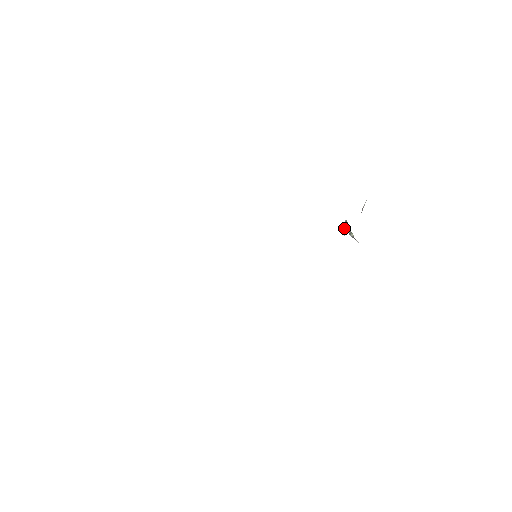
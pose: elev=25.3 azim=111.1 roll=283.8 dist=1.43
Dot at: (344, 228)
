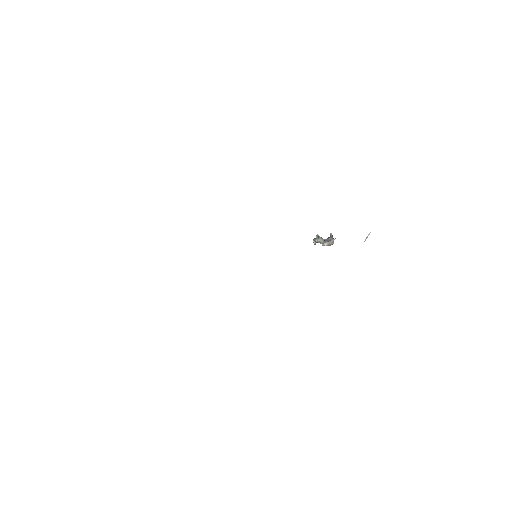
Dot at: (332, 242)
